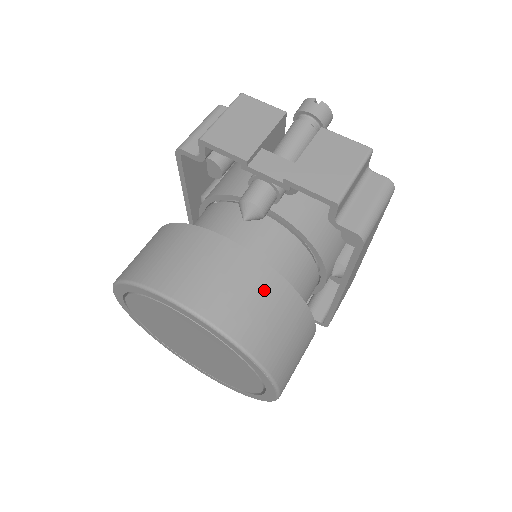
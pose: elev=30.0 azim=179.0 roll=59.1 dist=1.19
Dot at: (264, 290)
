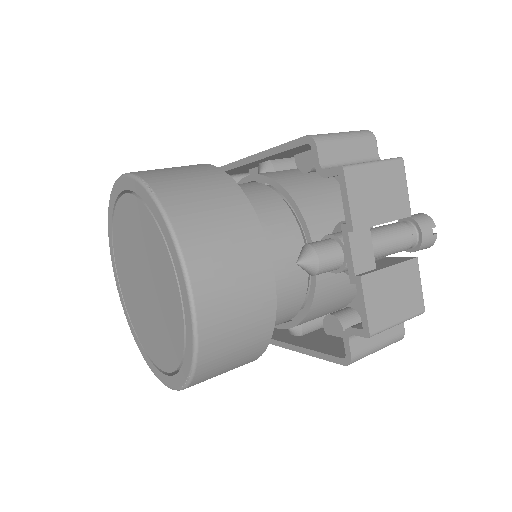
Dot at: (254, 331)
